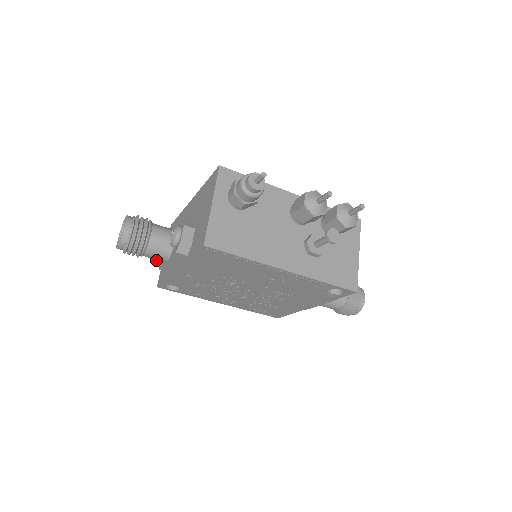
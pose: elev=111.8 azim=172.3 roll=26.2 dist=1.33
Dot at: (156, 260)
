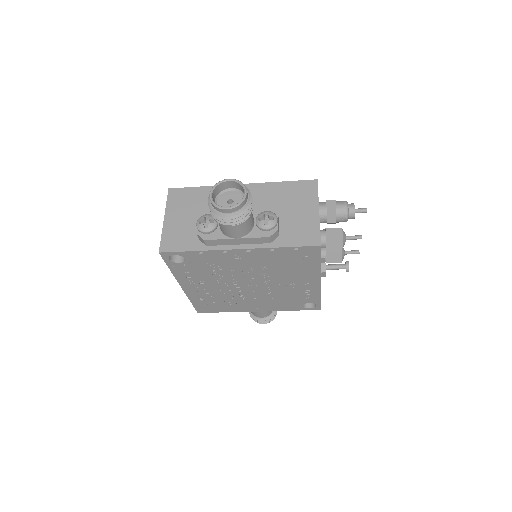
Dot at: (207, 229)
